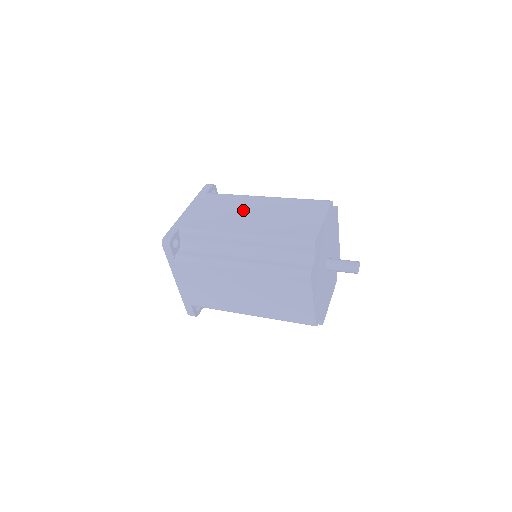
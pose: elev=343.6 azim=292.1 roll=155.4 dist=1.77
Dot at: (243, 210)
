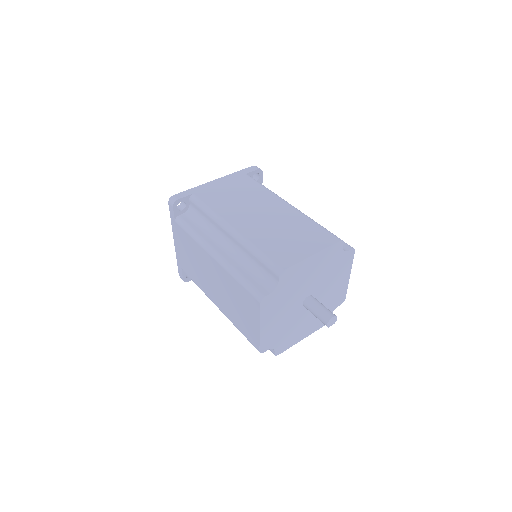
Dot at: (257, 206)
